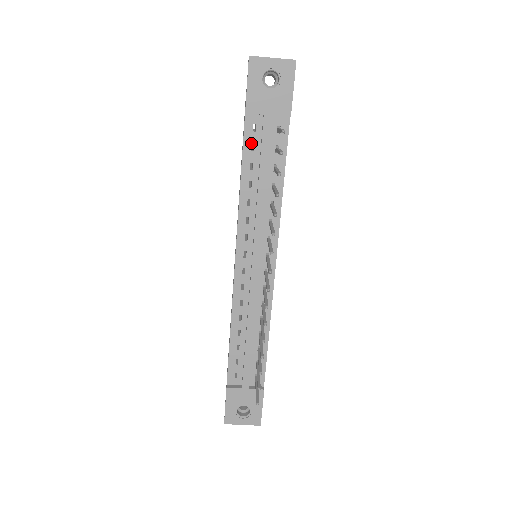
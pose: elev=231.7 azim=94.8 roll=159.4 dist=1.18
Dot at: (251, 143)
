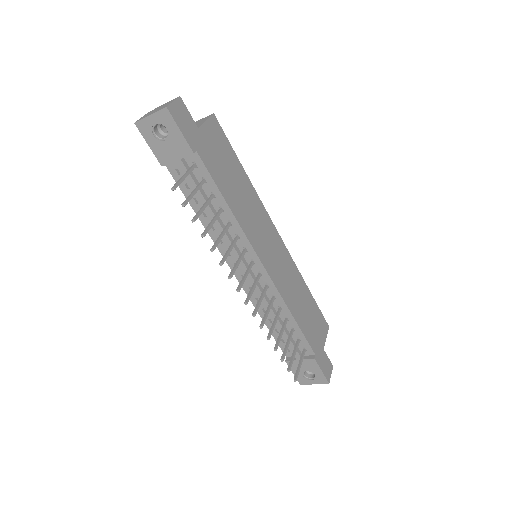
Dot at: (184, 184)
